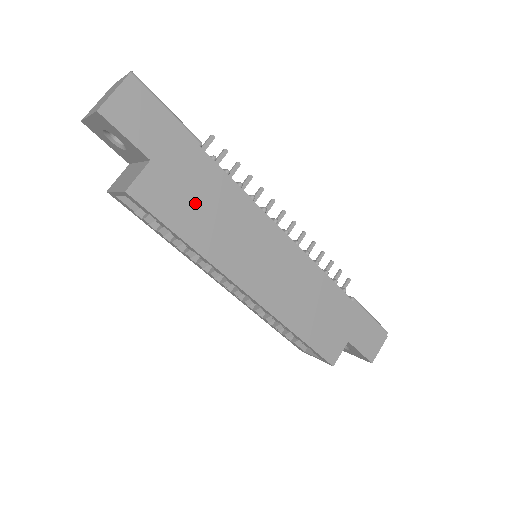
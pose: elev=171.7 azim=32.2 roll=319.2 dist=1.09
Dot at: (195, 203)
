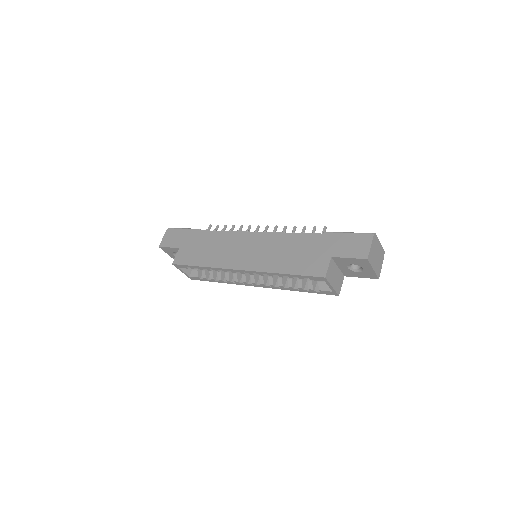
Dot at: (201, 250)
